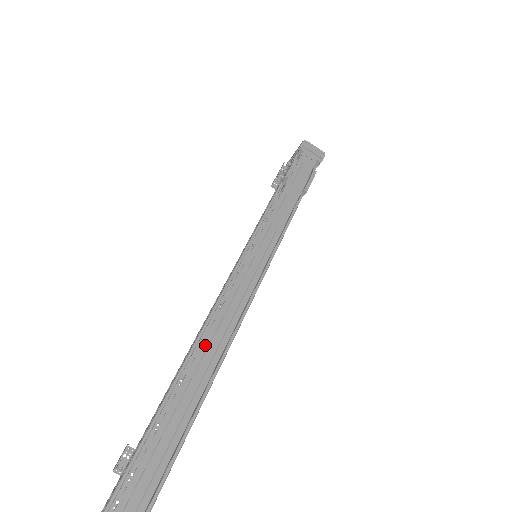
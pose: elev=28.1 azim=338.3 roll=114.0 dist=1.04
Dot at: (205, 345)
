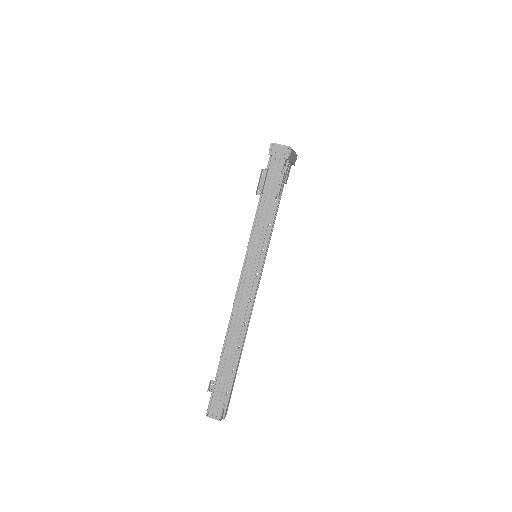
Dot at: (231, 330)
